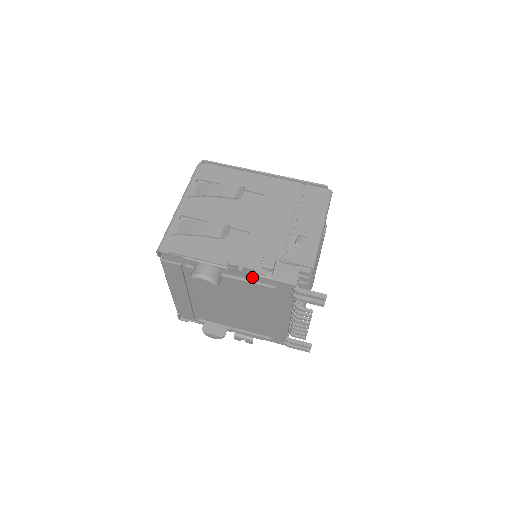
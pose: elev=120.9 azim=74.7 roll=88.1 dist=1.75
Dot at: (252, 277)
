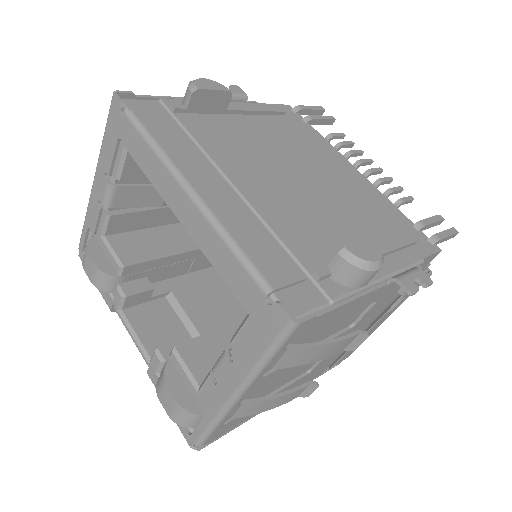
Dot at: occluded
